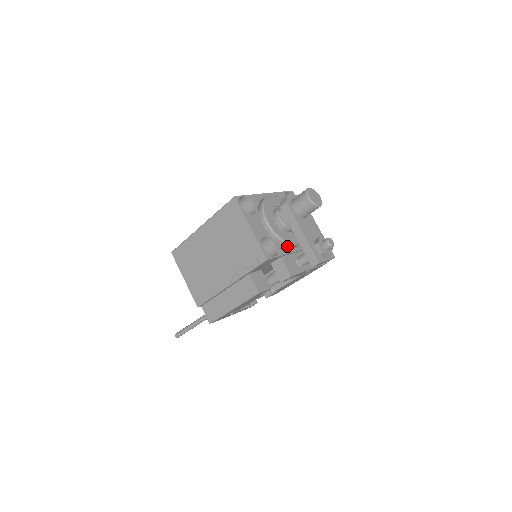
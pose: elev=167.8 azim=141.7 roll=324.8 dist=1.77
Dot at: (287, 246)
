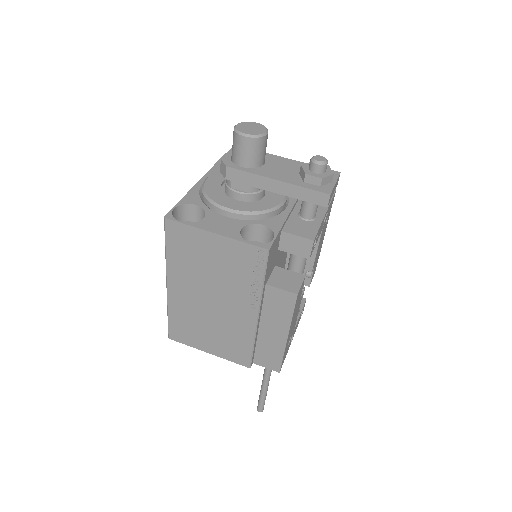
Dot at: (276, 213)
